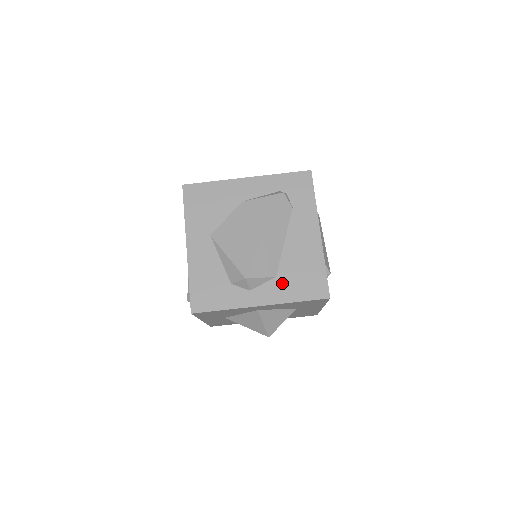
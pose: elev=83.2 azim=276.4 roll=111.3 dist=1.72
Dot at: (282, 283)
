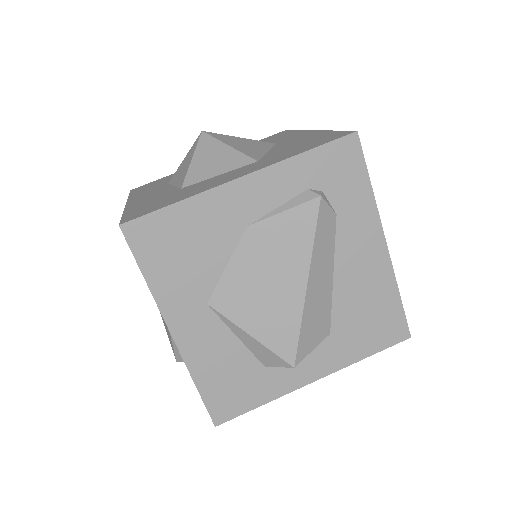
Dot at: (341, 340)
